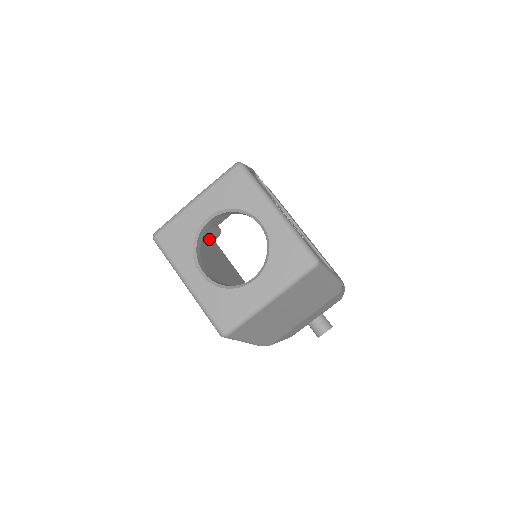
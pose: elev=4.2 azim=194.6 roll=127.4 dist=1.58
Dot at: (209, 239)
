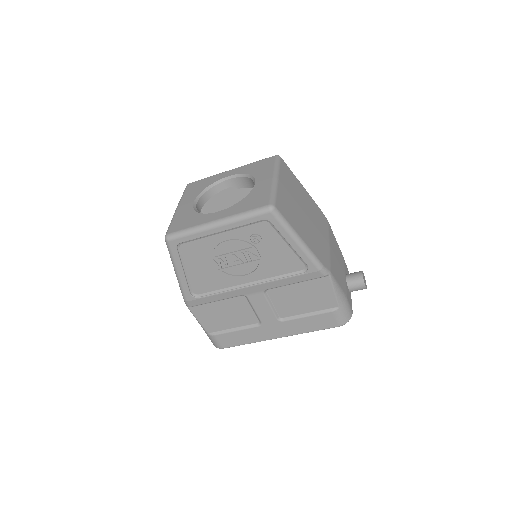
Dot at: occluded
